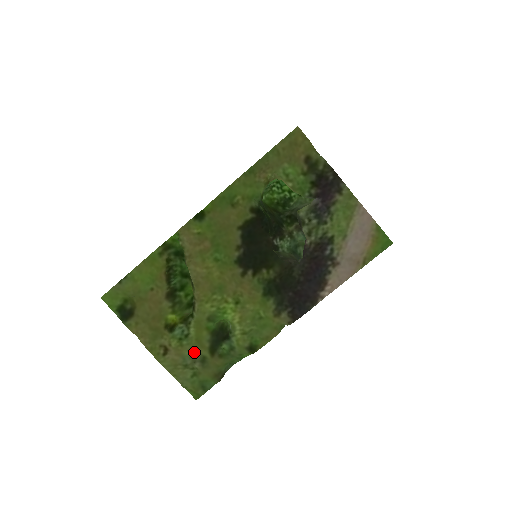
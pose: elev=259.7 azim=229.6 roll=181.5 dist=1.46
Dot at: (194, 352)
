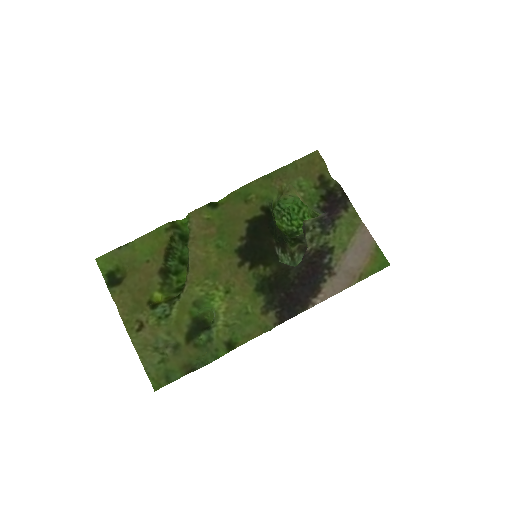
Dot at: (169, 335)
